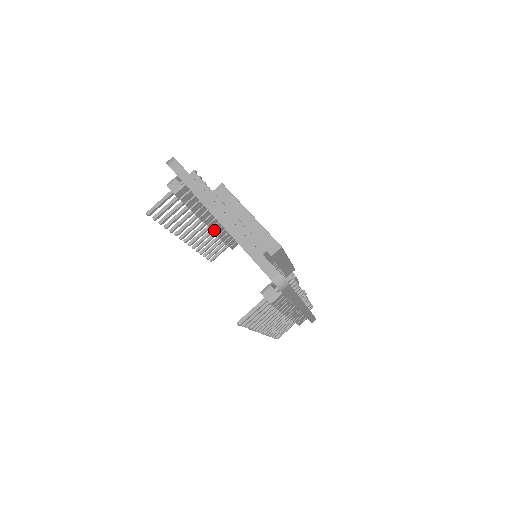
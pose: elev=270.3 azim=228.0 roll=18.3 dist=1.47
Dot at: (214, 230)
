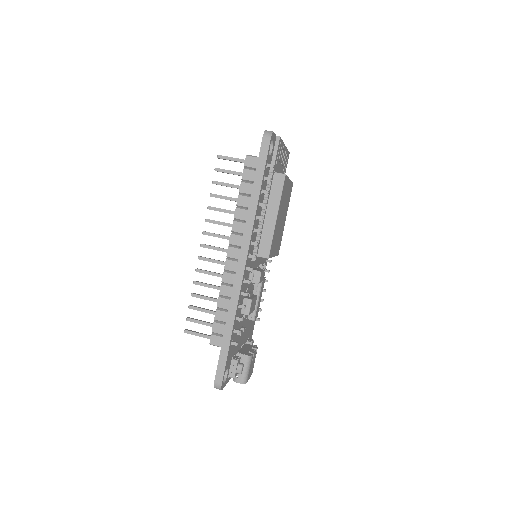
Dot at: occluded
